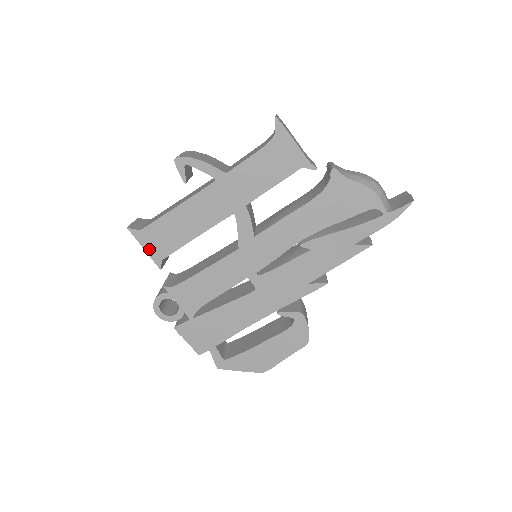
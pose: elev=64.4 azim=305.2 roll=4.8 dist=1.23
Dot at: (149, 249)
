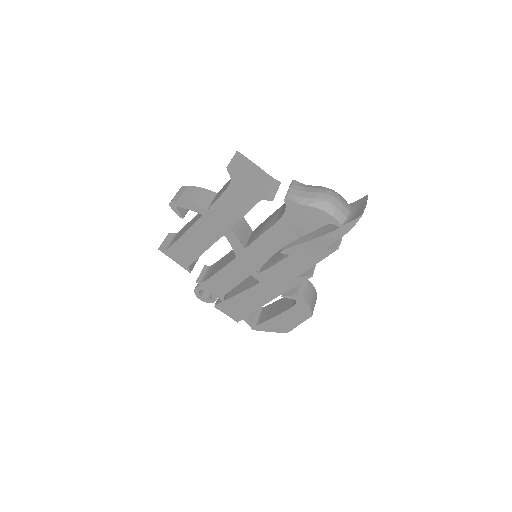
Dot at: (177, 261)
